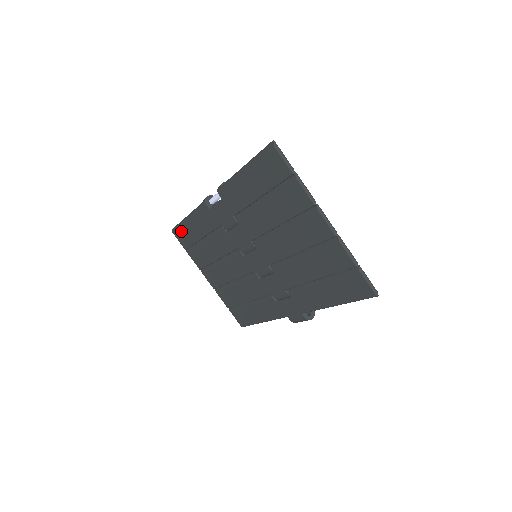
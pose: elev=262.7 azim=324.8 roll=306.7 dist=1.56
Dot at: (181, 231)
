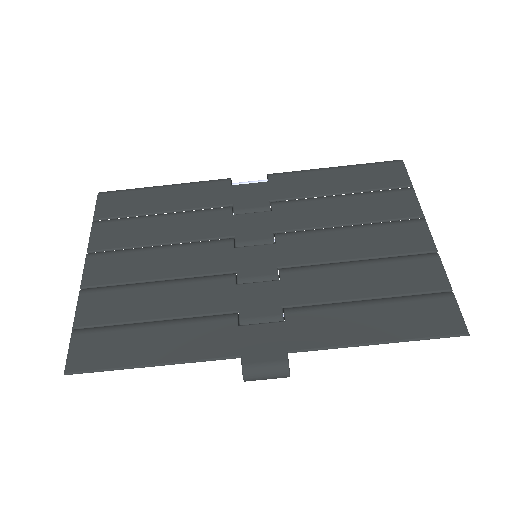
Dot at: (125, 195)
